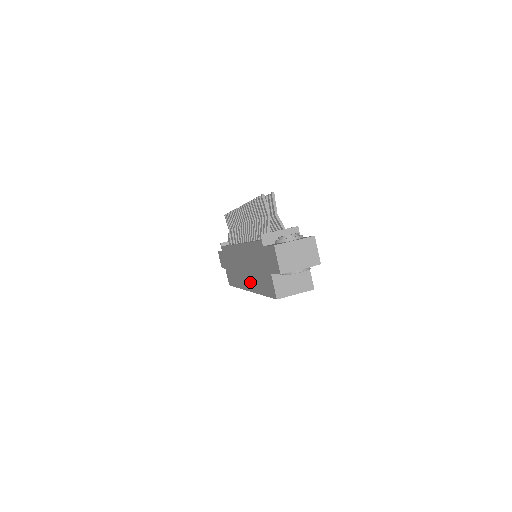
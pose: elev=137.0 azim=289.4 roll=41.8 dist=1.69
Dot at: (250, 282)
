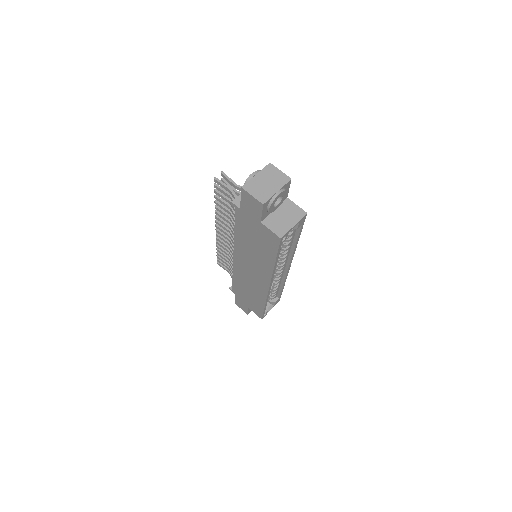
Dot at: (263, 272)
